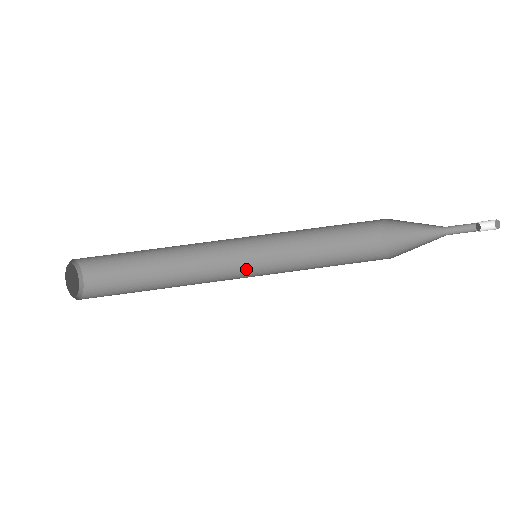
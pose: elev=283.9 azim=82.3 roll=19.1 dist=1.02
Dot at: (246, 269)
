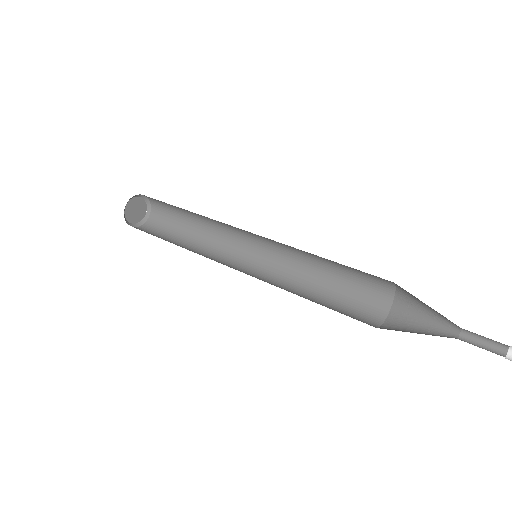
Dot at: occluded
